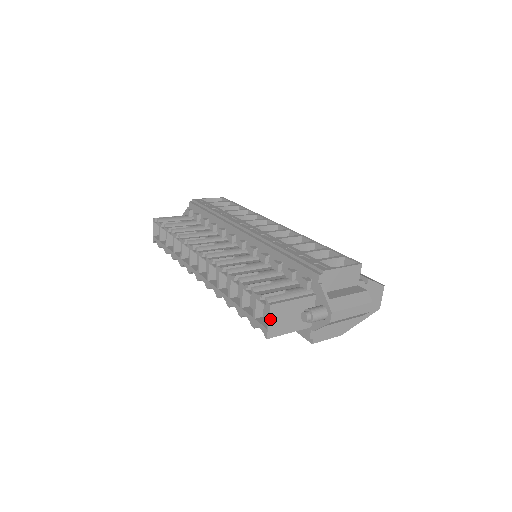
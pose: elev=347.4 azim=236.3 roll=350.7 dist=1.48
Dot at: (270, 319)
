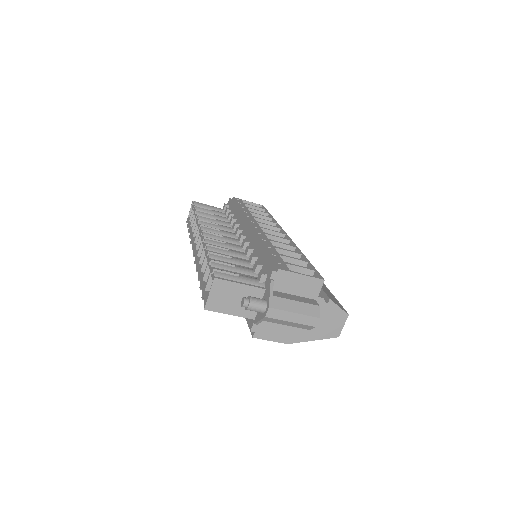
Dot at: (211, 291)
